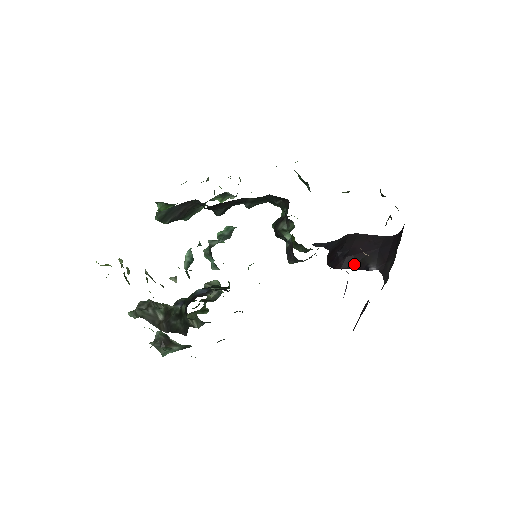
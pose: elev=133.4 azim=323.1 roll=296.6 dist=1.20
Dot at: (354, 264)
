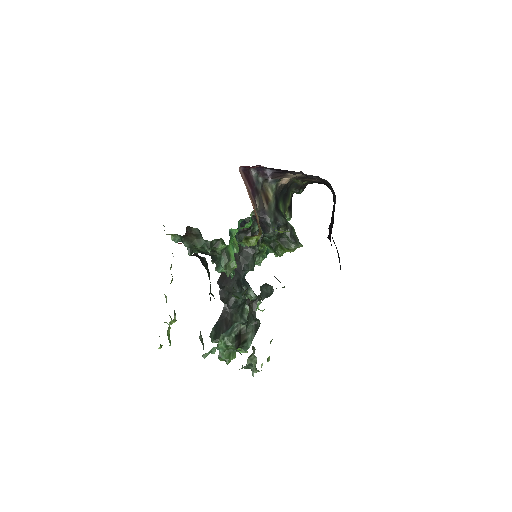
Dot at: (333, 221)
